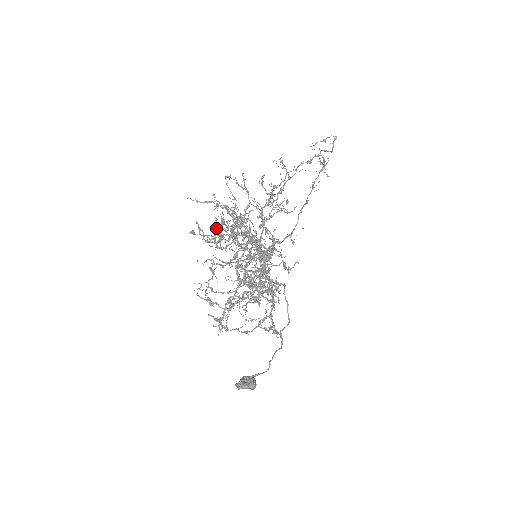
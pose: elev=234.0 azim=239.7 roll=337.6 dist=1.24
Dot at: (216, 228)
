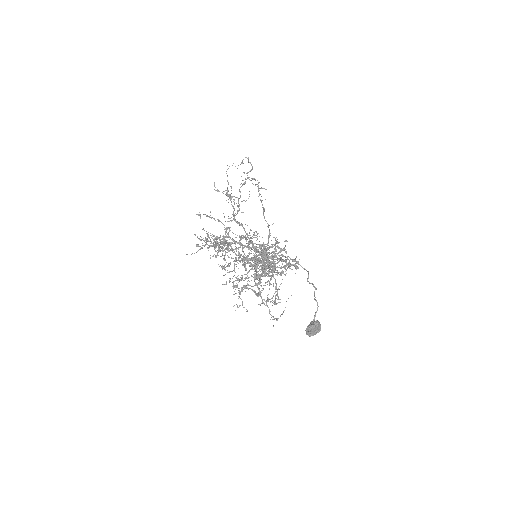
Dot at: (214, 247)
